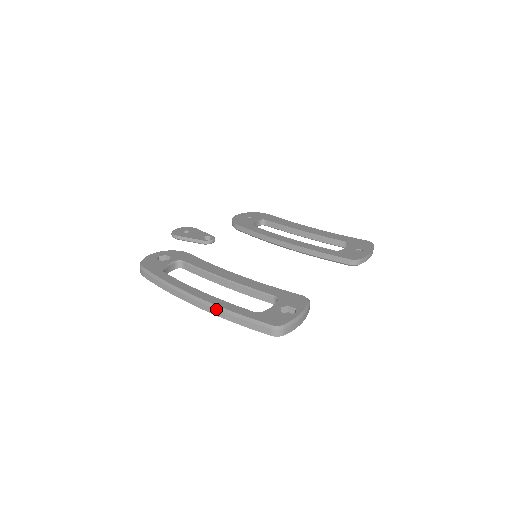
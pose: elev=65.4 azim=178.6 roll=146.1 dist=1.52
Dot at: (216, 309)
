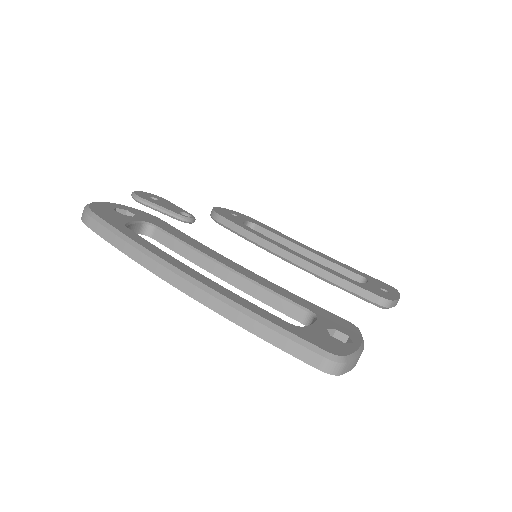
Dot at: (223, 302)
